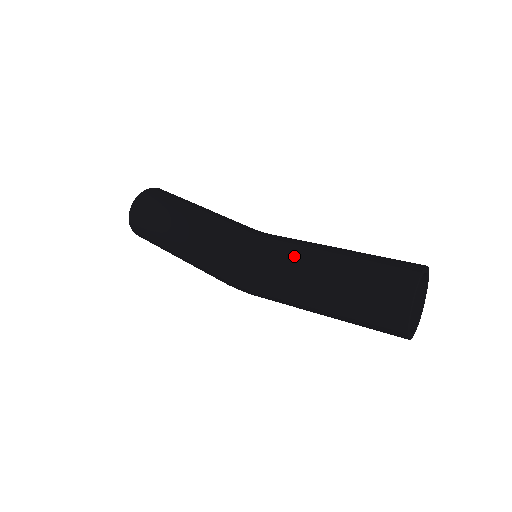
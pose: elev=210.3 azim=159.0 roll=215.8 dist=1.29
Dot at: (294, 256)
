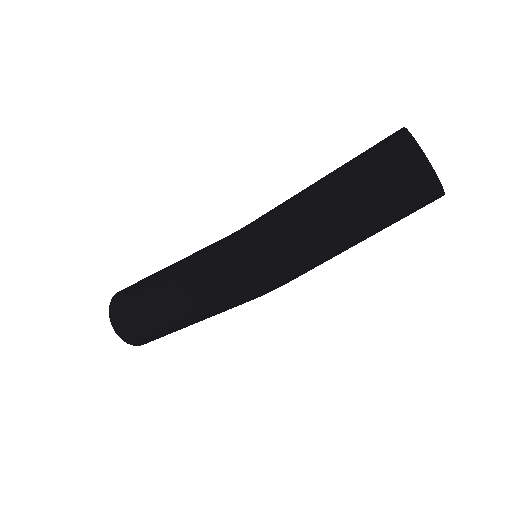
Dot at: (288, 201)
